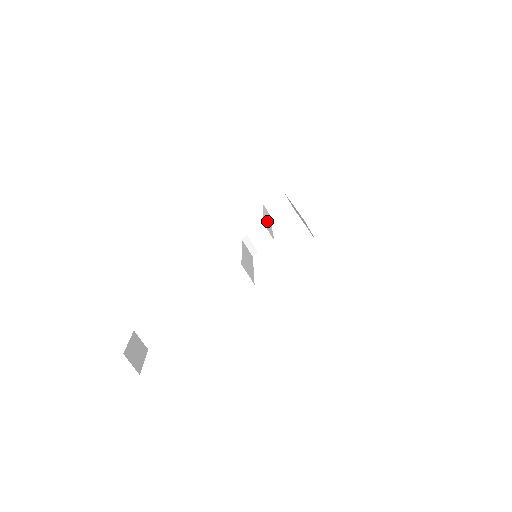
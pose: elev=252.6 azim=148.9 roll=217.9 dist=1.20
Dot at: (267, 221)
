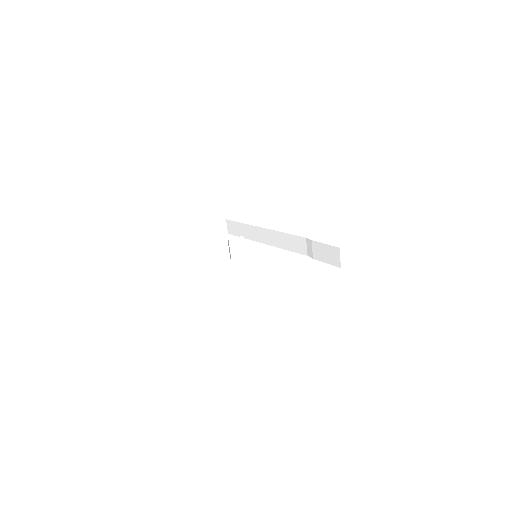
Dot at: occluded
